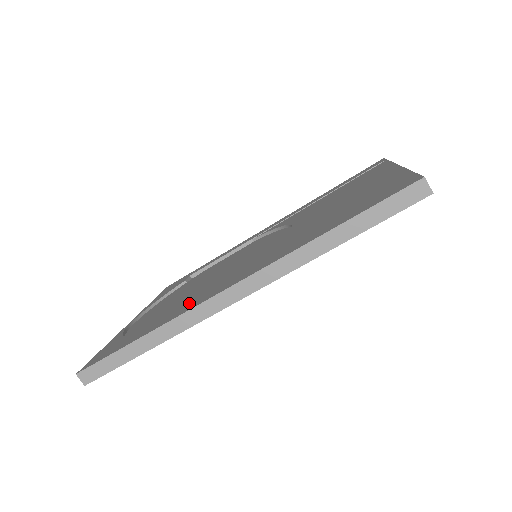
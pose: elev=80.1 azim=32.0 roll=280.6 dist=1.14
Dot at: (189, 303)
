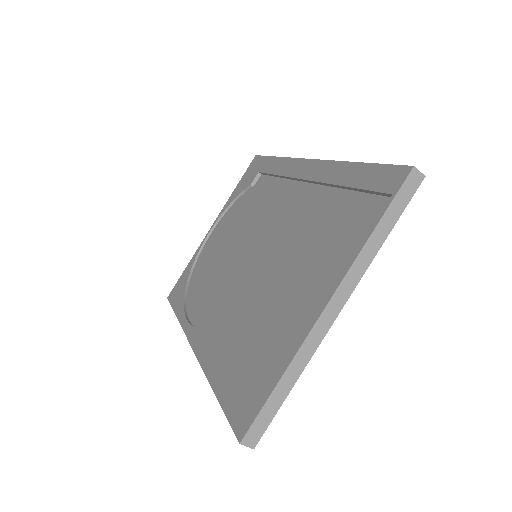
Dot at: (204, 296)
